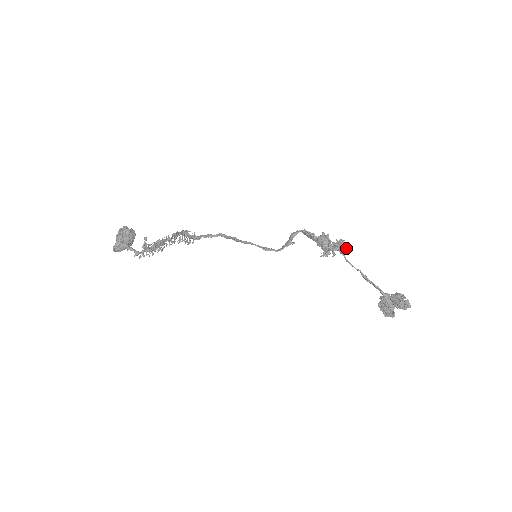
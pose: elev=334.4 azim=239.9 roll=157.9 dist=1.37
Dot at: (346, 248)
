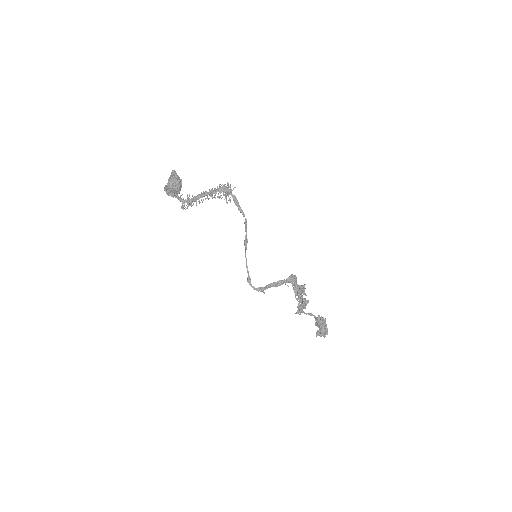
Dot at: occluded
